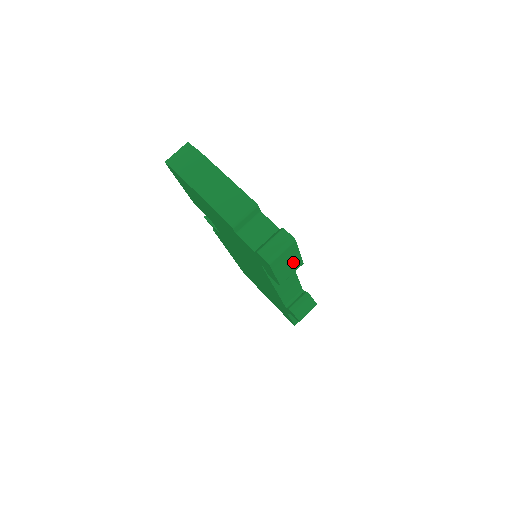
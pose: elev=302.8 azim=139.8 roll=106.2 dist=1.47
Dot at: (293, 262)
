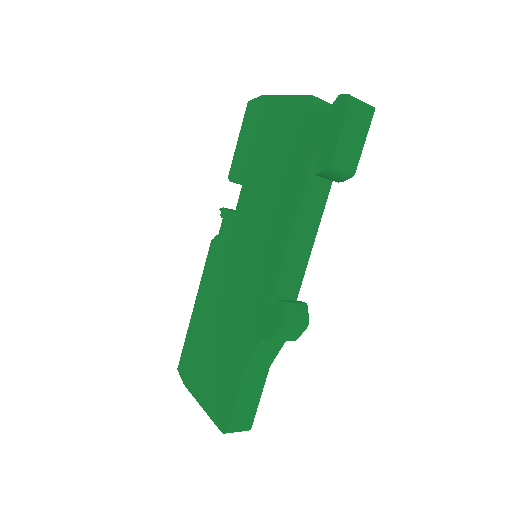
Dot at: (355, 146)
